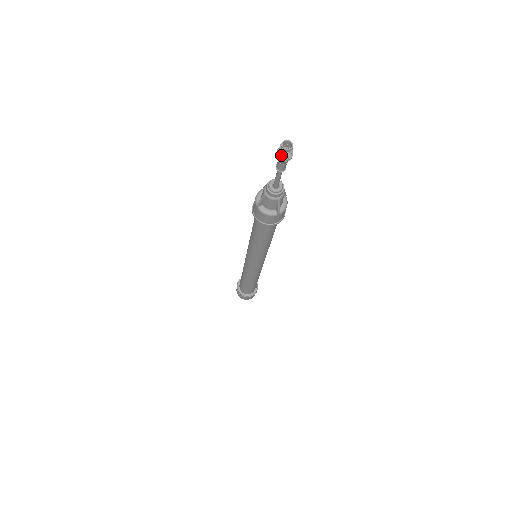
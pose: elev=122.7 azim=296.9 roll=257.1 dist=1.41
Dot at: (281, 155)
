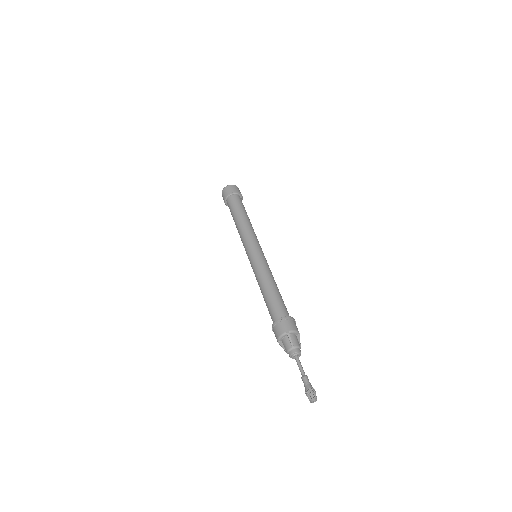
Dot at: (308, 396)
